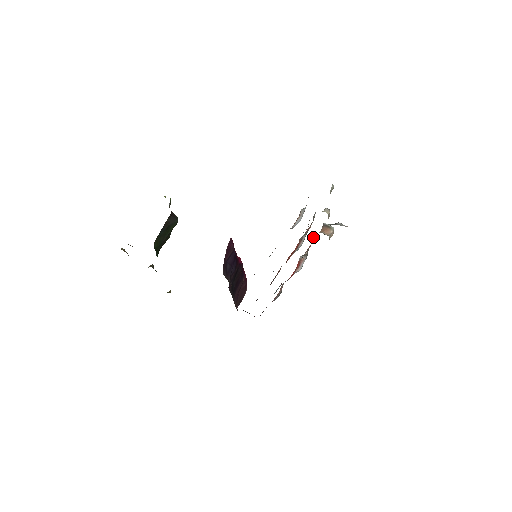
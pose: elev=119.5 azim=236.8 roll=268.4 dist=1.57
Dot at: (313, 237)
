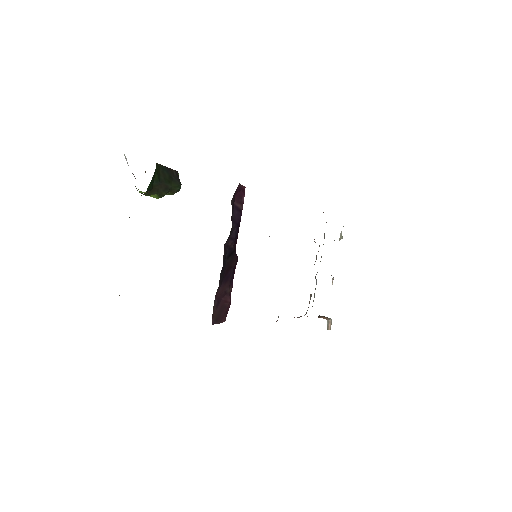
Dot at: occluded
